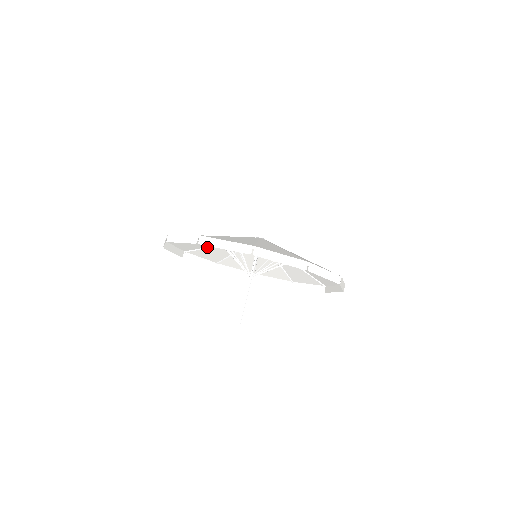
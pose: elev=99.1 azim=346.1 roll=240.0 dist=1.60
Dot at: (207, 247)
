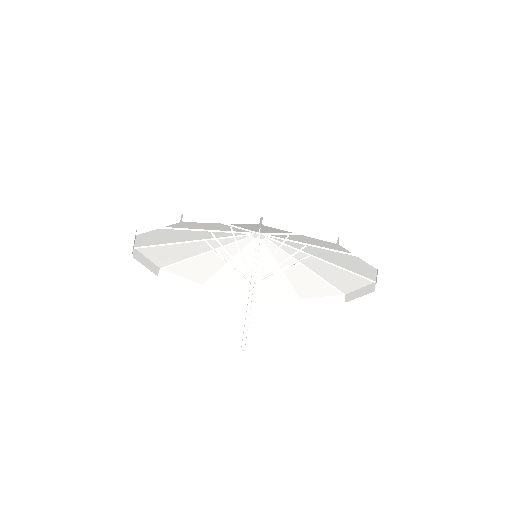
Dot at: (175, 242)
